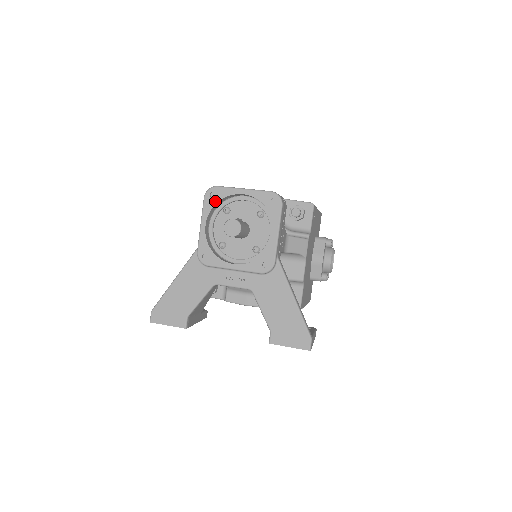
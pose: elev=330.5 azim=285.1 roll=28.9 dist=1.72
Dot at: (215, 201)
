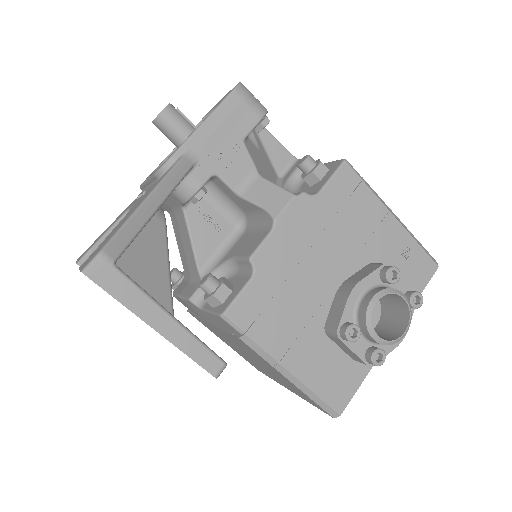
Dot at: (199, 123)
